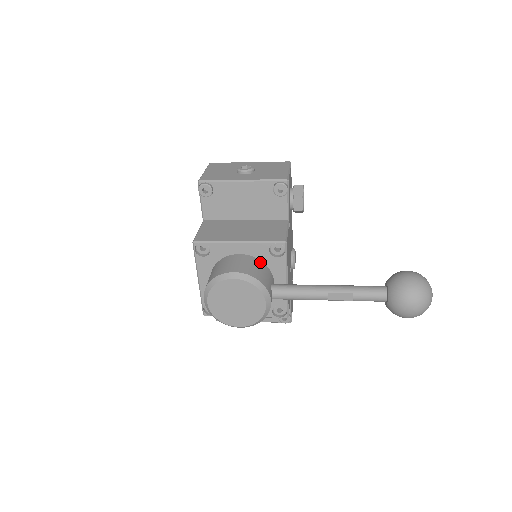
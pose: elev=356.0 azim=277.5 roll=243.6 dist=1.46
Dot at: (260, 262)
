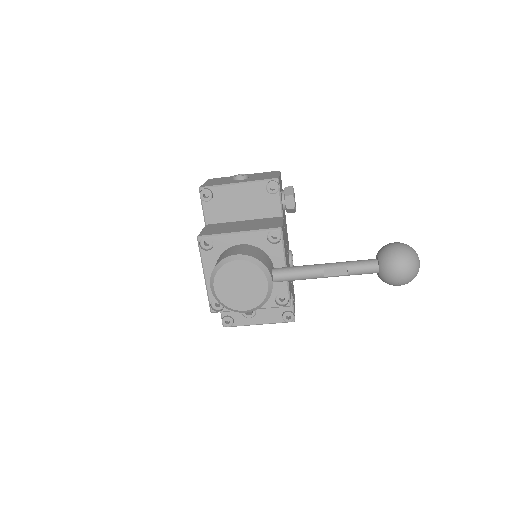
Dot at: (260, 250)
